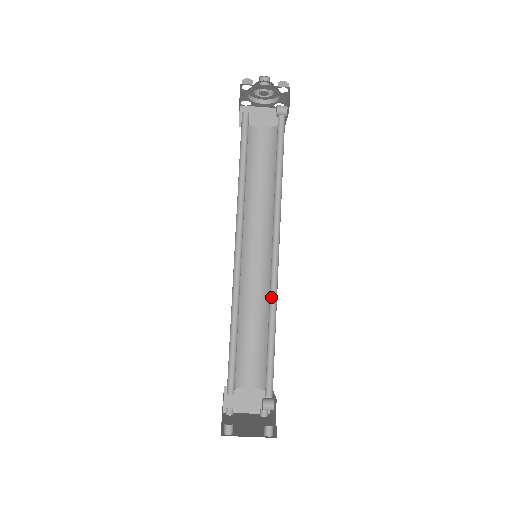
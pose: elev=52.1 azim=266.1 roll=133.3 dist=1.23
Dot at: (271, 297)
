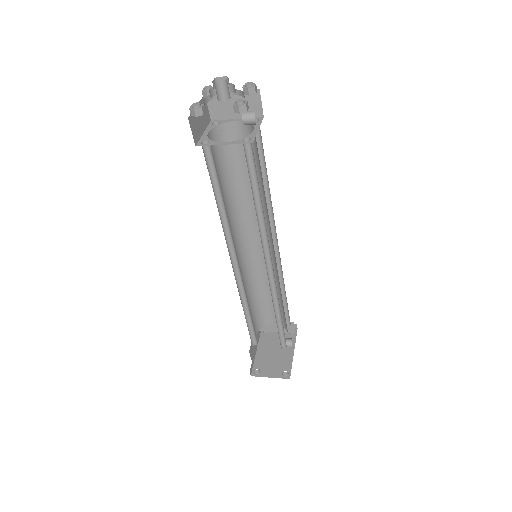
Dot at: (273, 293)
